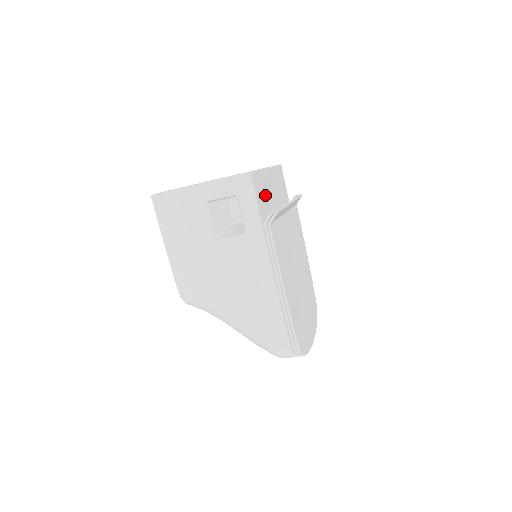
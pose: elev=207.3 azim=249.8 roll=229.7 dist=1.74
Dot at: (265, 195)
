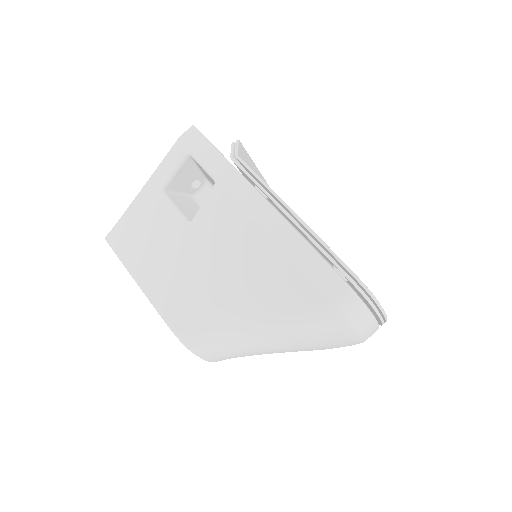
Dot at: occluded
